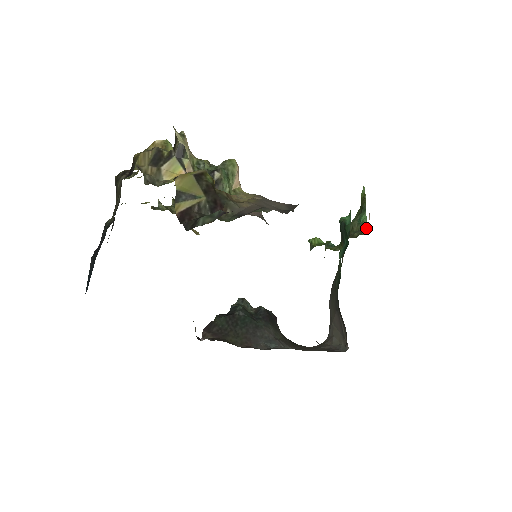
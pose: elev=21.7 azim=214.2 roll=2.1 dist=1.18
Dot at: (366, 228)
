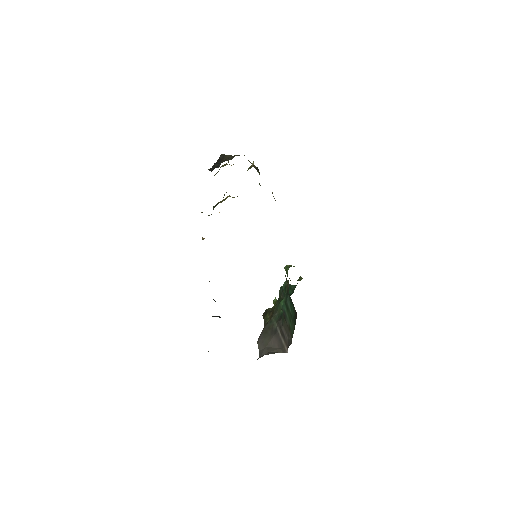
Dot at: occluded
